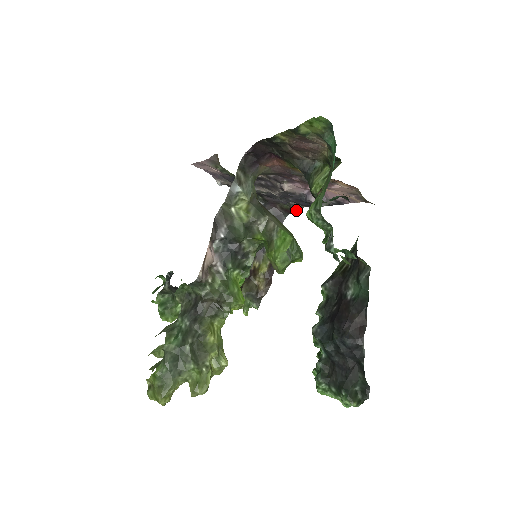
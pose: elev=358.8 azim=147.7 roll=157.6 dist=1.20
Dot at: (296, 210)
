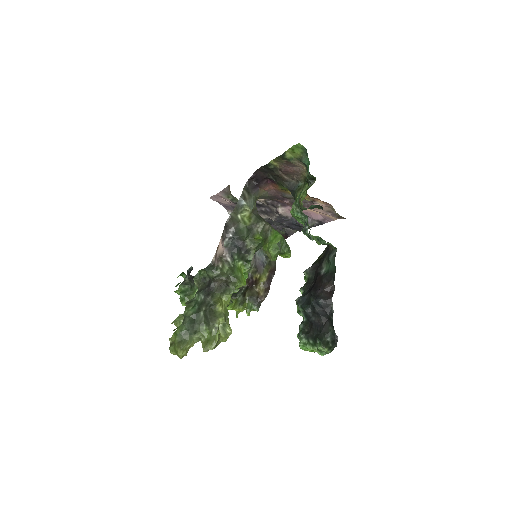
Dot at: (290, 235)
